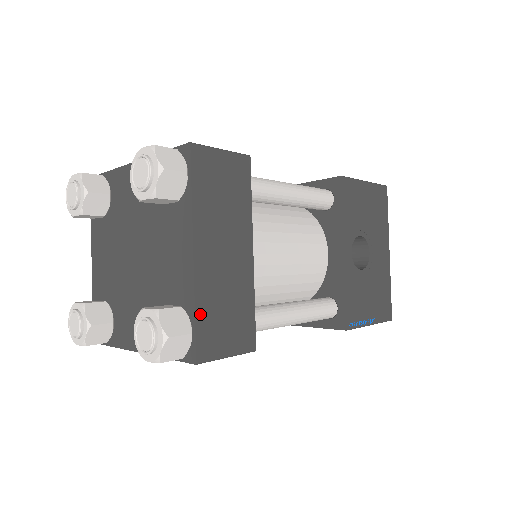
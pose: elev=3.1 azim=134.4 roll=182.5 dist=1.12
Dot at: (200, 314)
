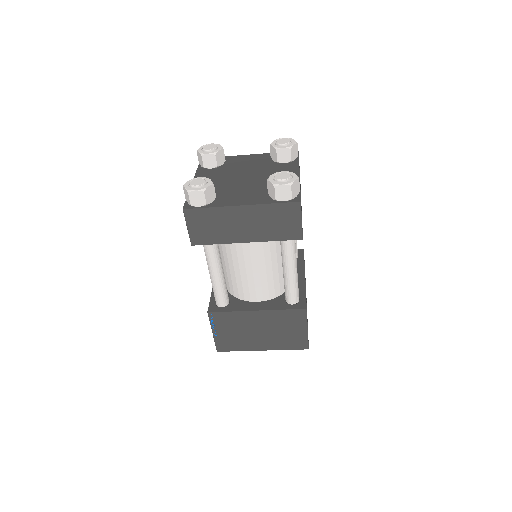
Dot at: occluded
